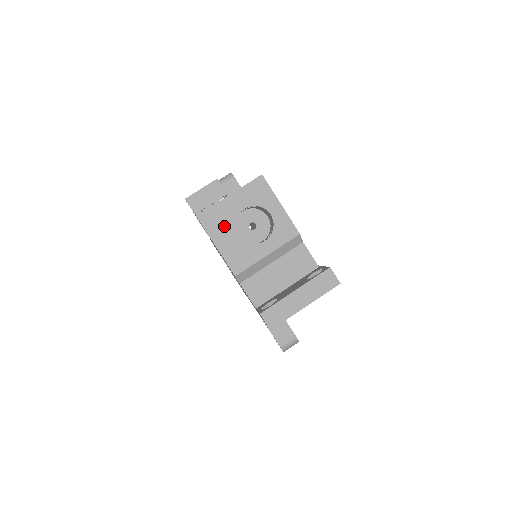
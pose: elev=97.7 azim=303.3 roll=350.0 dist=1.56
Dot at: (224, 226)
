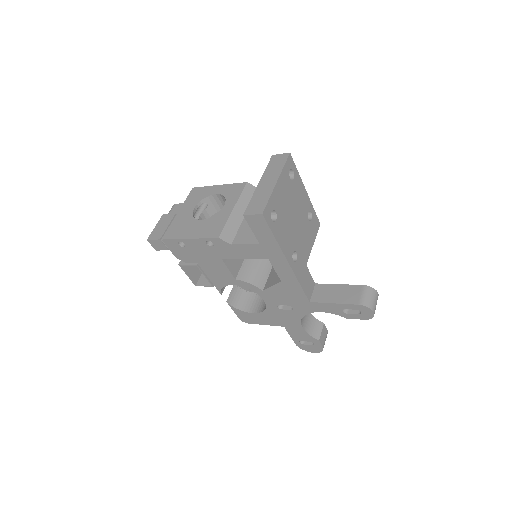
Dot at: (186, 226)
